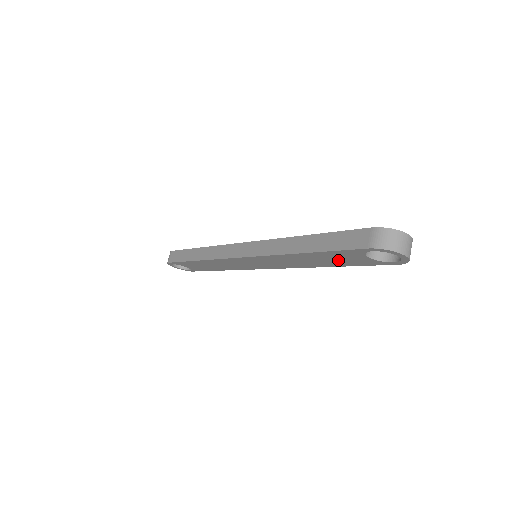
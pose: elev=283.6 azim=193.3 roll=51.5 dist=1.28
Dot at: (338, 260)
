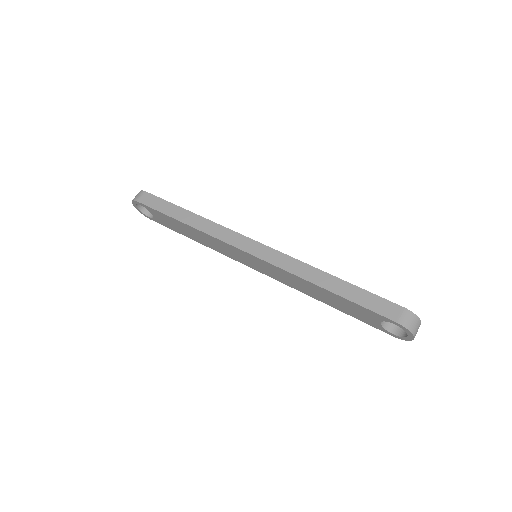
Dot at: (348, 308)
